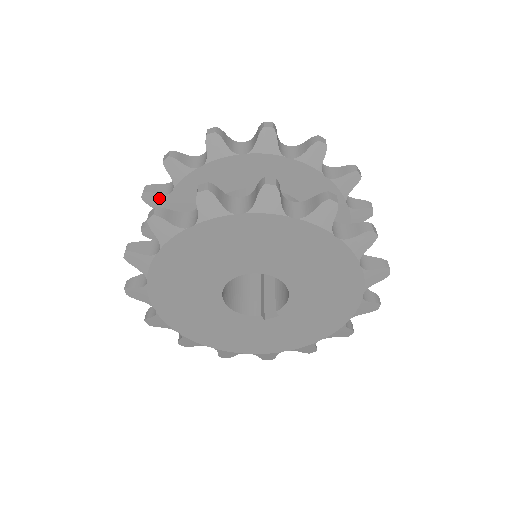
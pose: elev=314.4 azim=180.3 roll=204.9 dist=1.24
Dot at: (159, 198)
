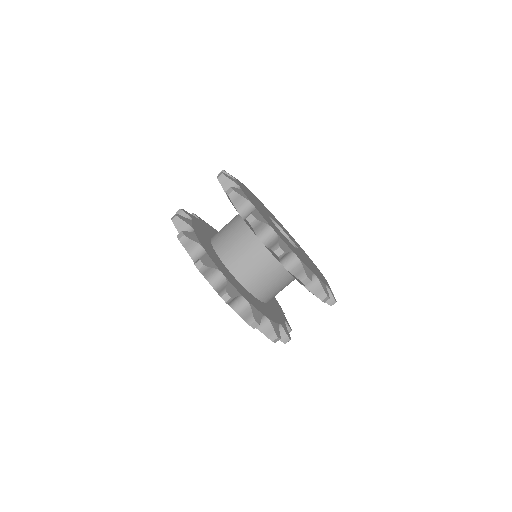
Dot at: occluded
